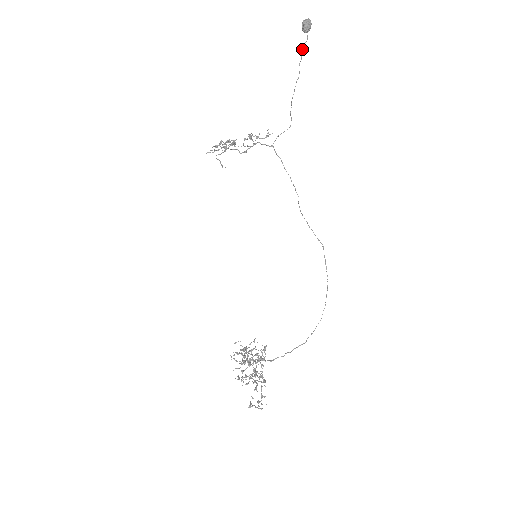
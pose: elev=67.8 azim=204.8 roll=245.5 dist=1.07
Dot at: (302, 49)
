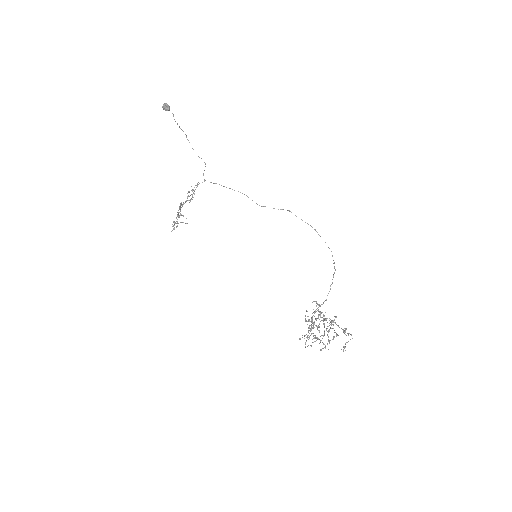
Dot at: occluded
